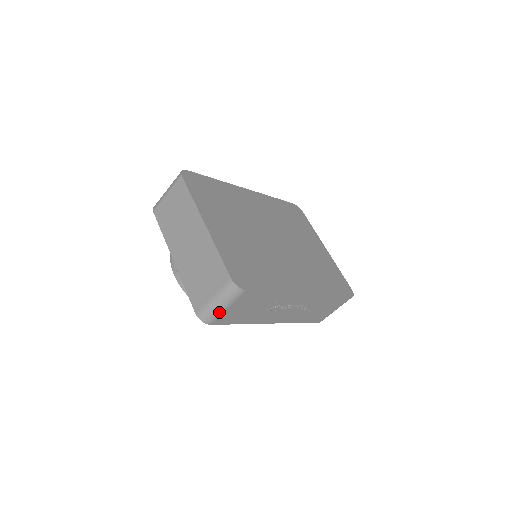
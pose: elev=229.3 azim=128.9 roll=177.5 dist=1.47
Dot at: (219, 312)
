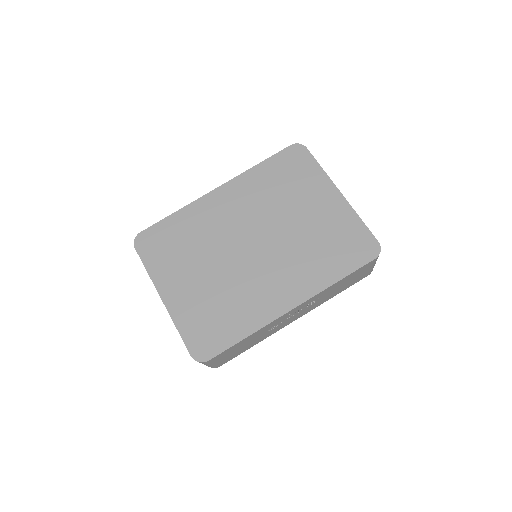
Dot at: (212, 366)
